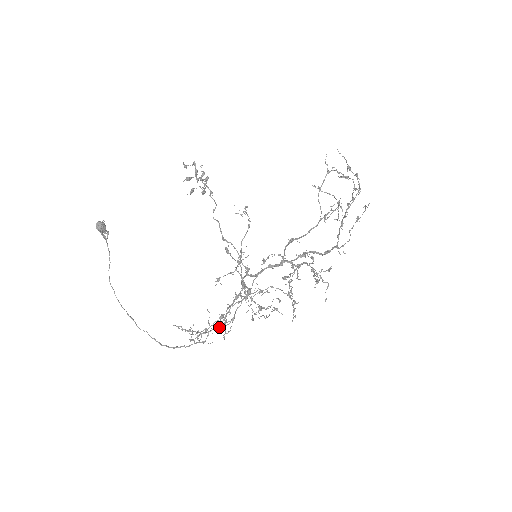
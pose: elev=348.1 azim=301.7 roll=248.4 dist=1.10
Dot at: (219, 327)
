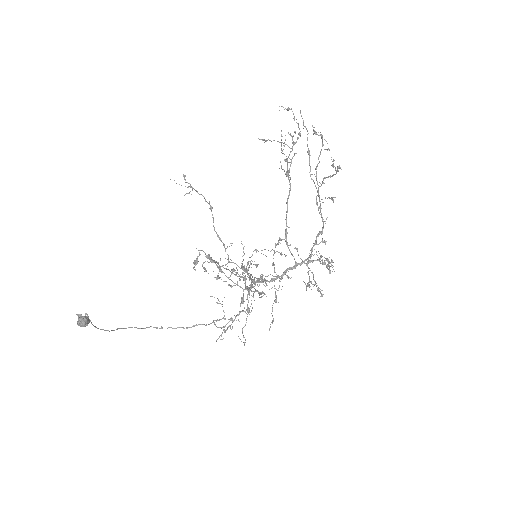
Dot at: (224, 297)
